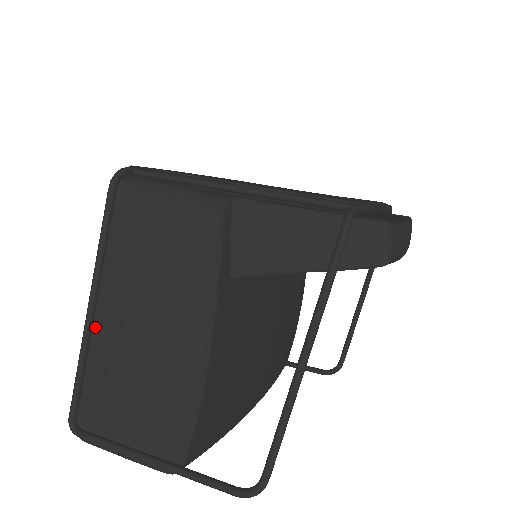
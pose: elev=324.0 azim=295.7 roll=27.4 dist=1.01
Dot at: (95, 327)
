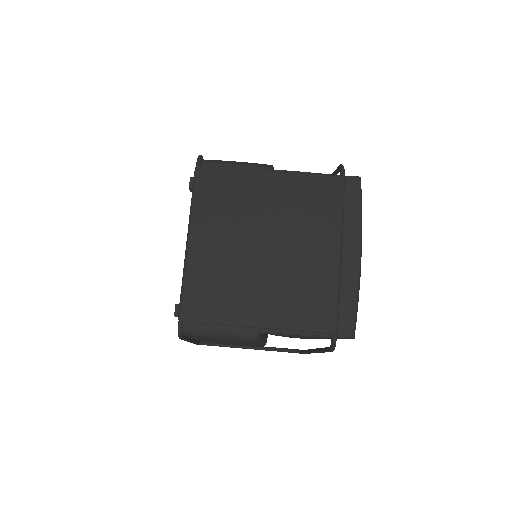
Dot at: occluded
